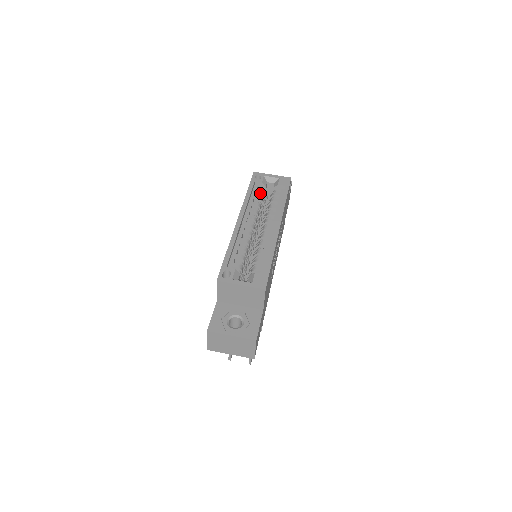
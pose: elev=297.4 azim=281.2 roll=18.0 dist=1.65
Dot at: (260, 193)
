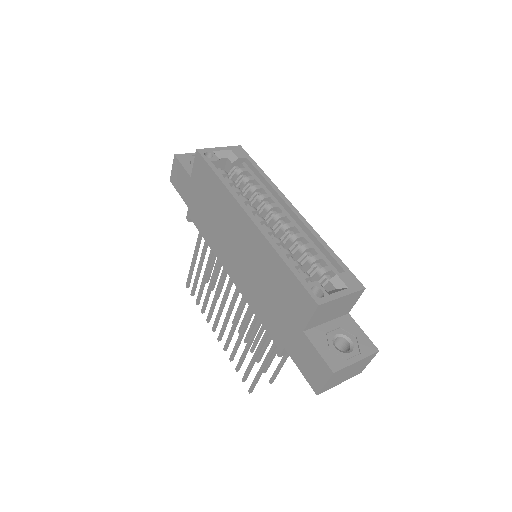
Dot at: (225, 175)
